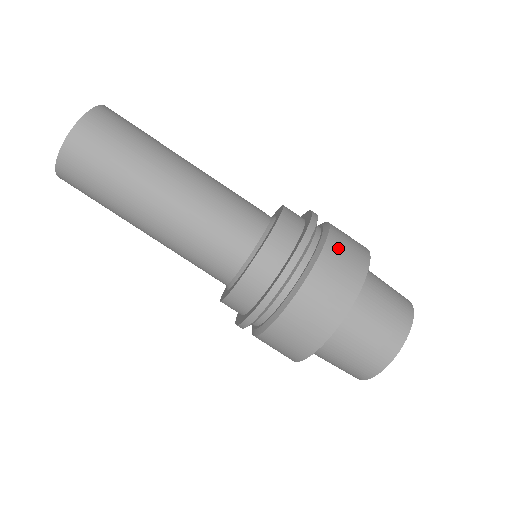
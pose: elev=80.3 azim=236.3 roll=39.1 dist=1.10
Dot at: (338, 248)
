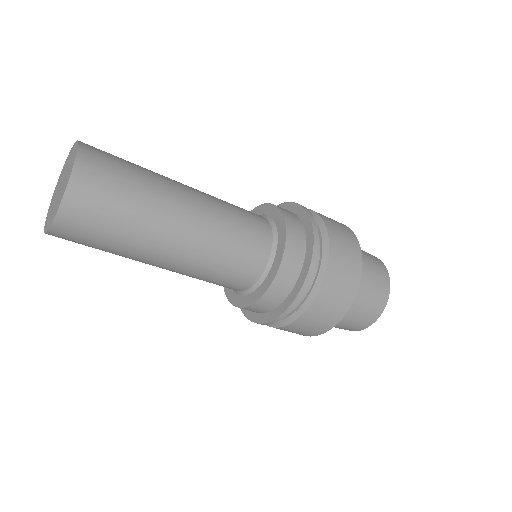
Dot at: (313, 317)
